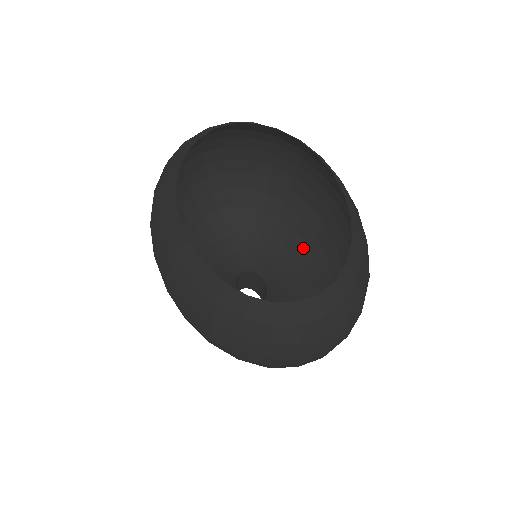
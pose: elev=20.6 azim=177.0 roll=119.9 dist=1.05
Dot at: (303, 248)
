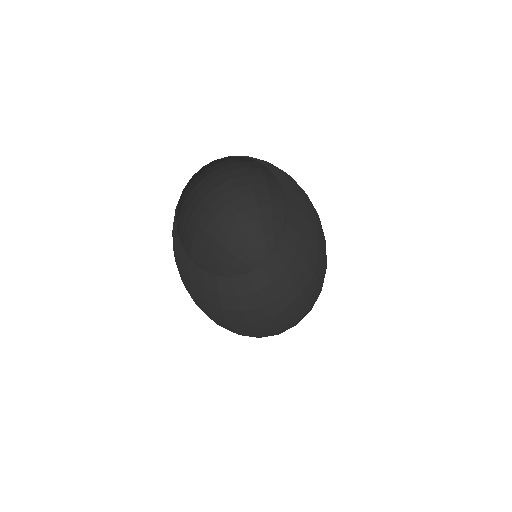
Dot at: occluded
